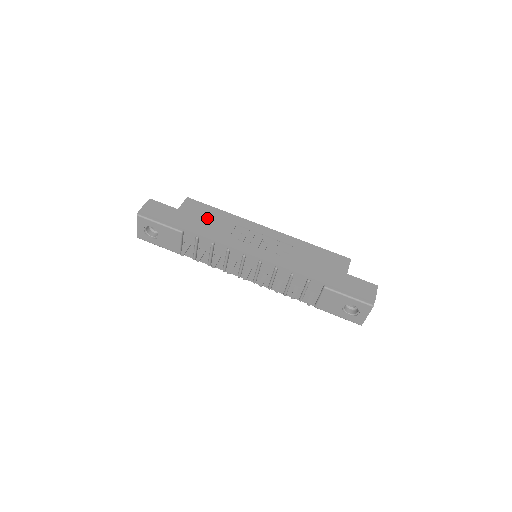
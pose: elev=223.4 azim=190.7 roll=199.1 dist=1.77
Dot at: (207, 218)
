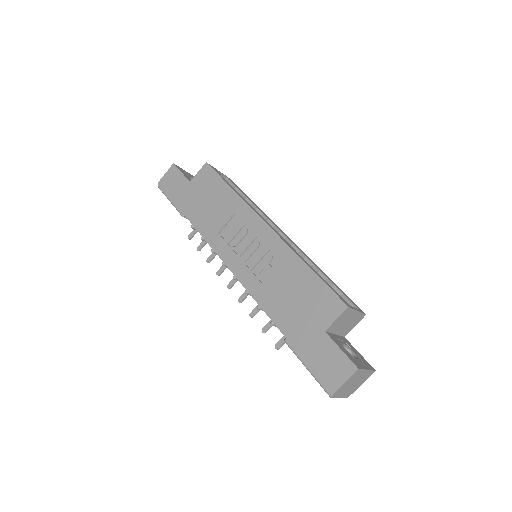
Dot at: (210, 199)
